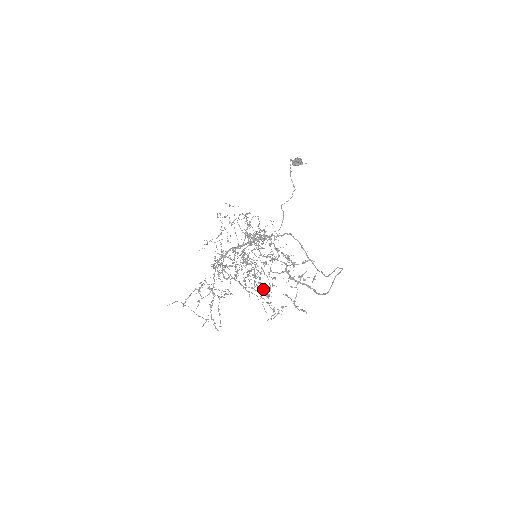
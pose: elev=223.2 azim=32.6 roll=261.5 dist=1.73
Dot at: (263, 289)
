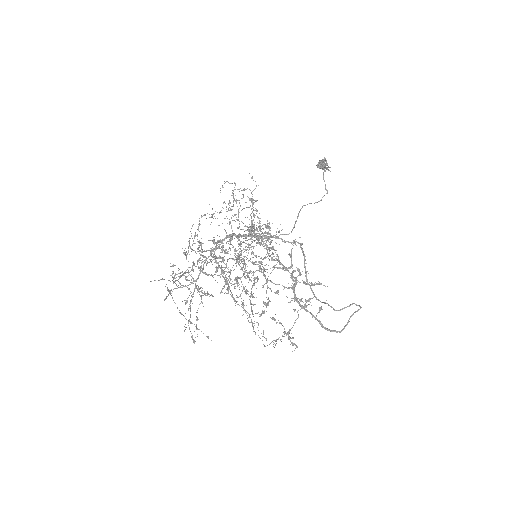
Dot at: occluded
